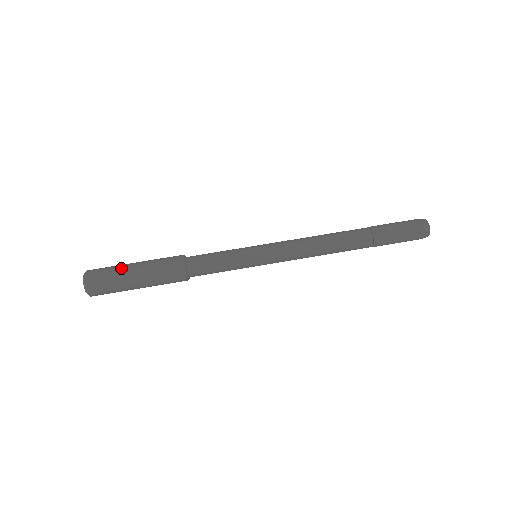
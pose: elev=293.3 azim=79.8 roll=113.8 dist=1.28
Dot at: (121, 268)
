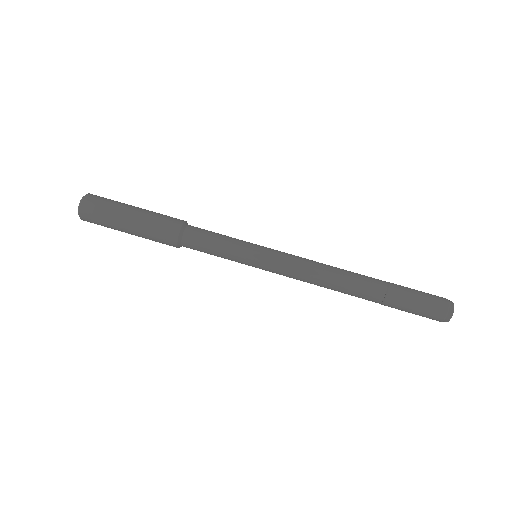
Dot at: (123, 203)
